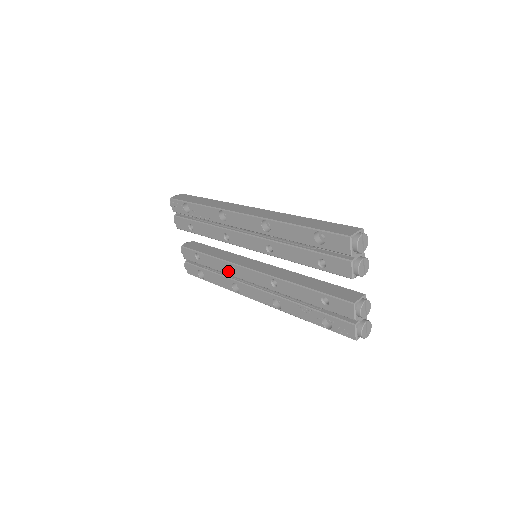
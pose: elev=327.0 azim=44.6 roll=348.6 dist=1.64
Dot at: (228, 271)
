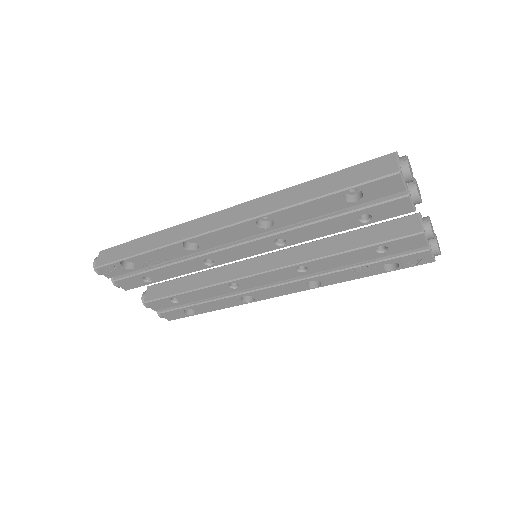
Dot at: (228, 291)
